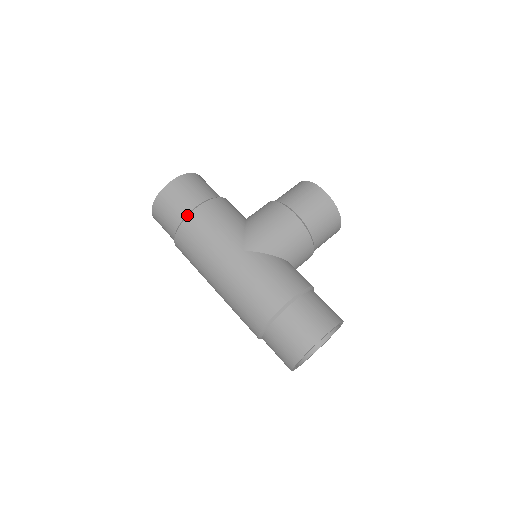
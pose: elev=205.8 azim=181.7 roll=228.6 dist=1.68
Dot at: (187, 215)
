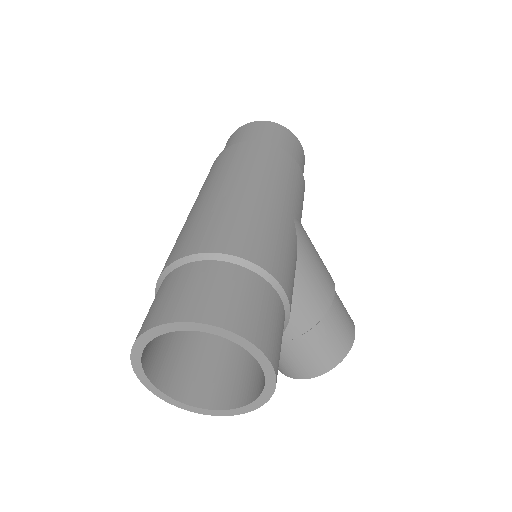
Dot at: (286, 151)
